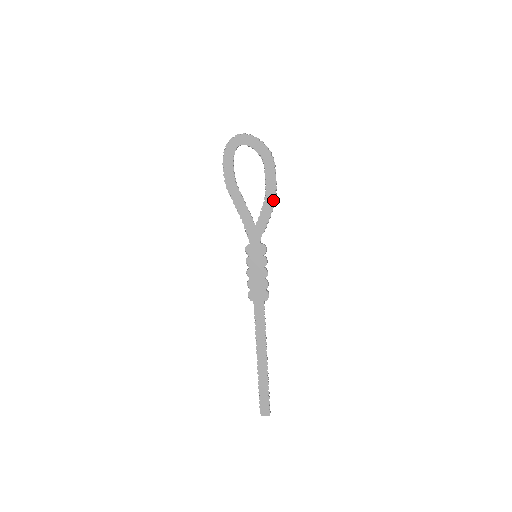
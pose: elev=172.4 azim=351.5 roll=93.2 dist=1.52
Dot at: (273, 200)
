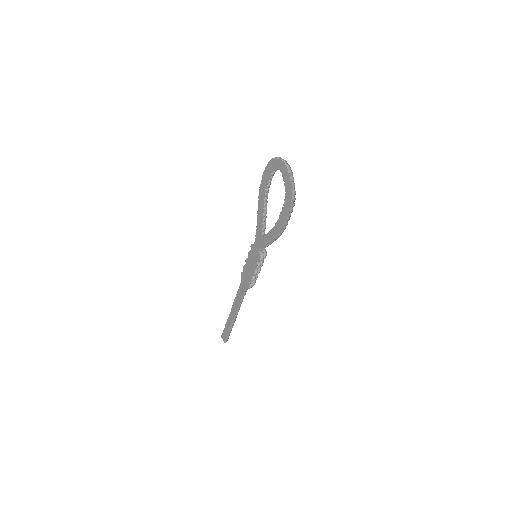
Dot at: (277, 234)
